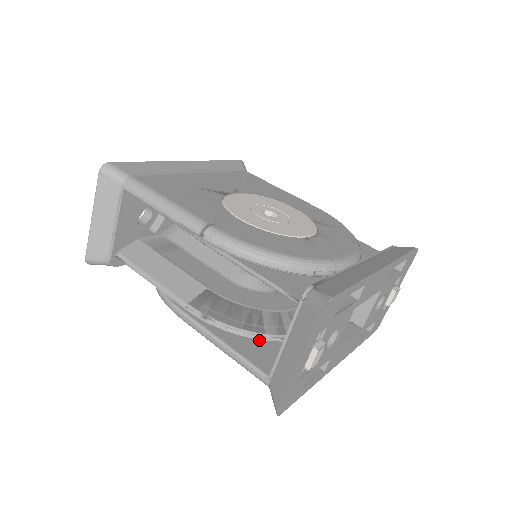
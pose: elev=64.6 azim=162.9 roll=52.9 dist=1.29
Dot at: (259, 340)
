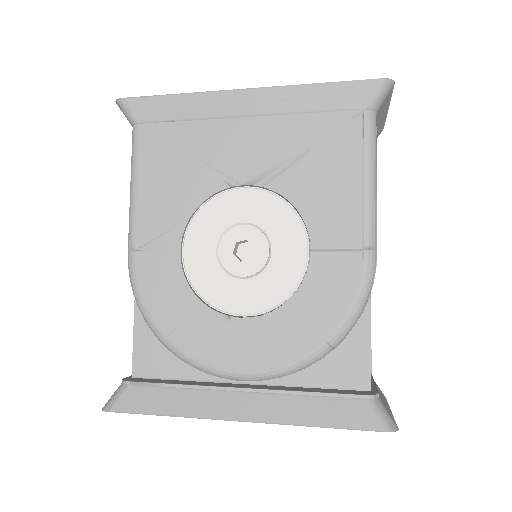
Dot at: occluded
